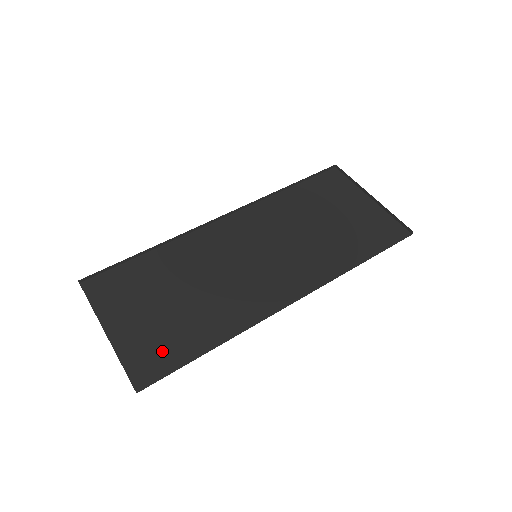
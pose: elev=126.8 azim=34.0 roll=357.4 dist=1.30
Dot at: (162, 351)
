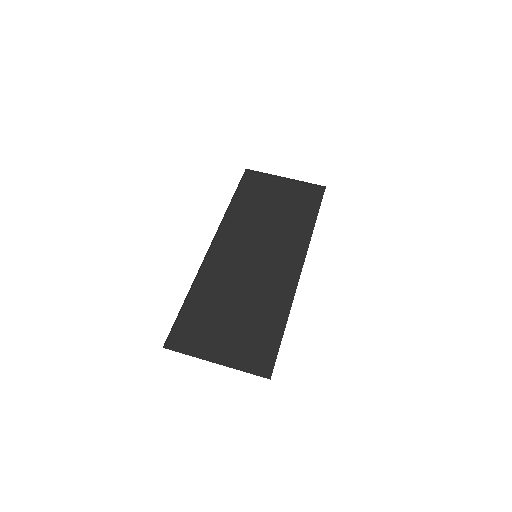
Dot at: (260, 347)
